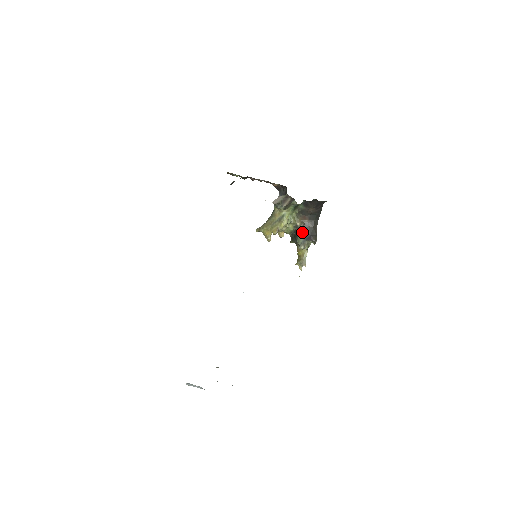
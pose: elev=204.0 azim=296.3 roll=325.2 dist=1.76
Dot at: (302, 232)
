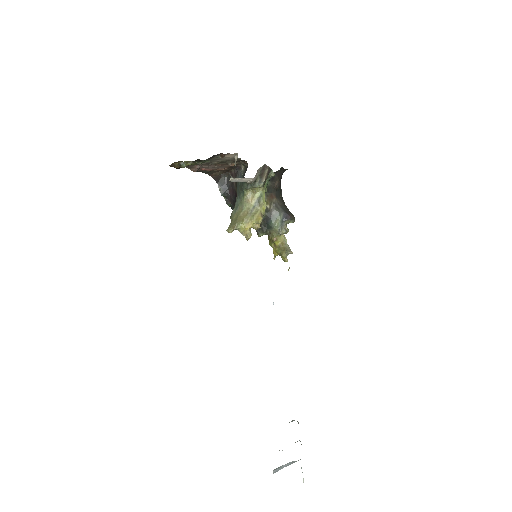
Dot at: (276, 214)
